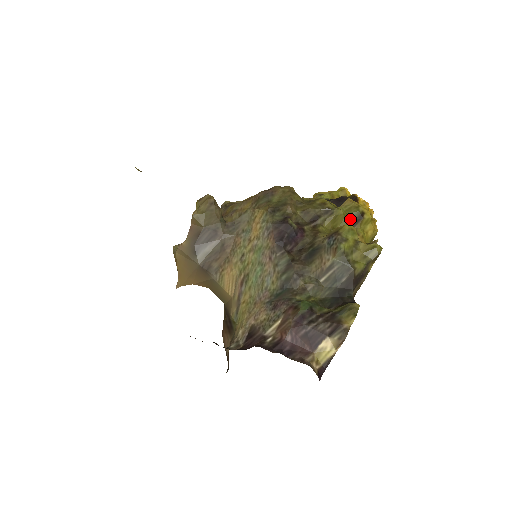
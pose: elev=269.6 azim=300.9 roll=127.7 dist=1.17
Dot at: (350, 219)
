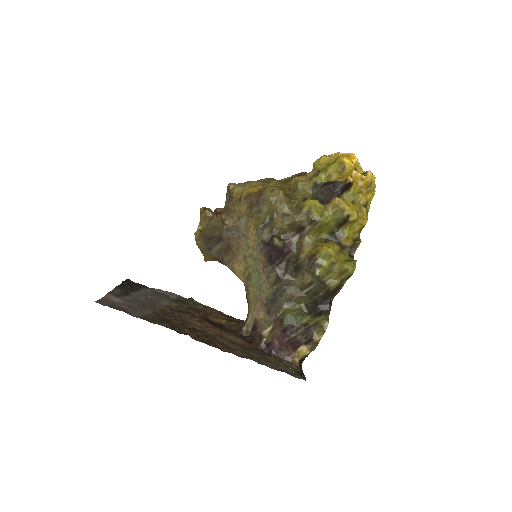
Dot at: (335, 223)
